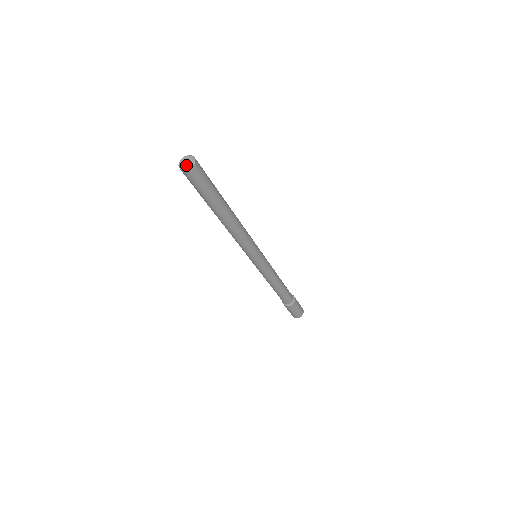
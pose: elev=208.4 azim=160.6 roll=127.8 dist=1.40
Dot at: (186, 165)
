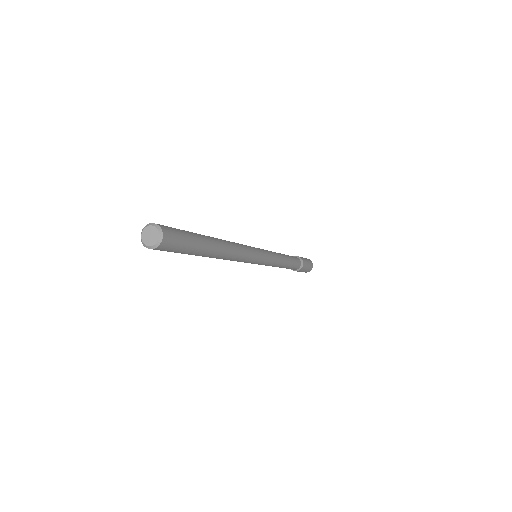
Dot at: (153, 241)
